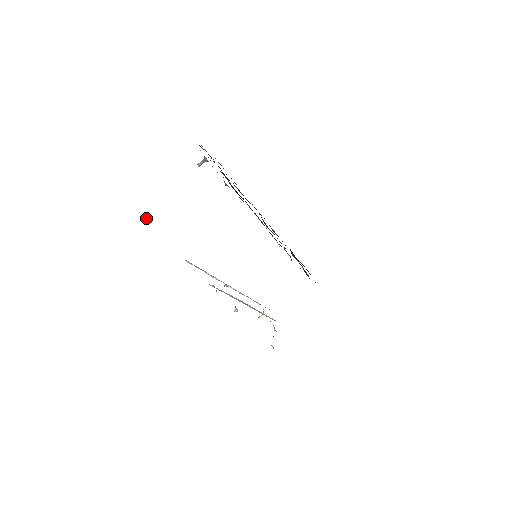
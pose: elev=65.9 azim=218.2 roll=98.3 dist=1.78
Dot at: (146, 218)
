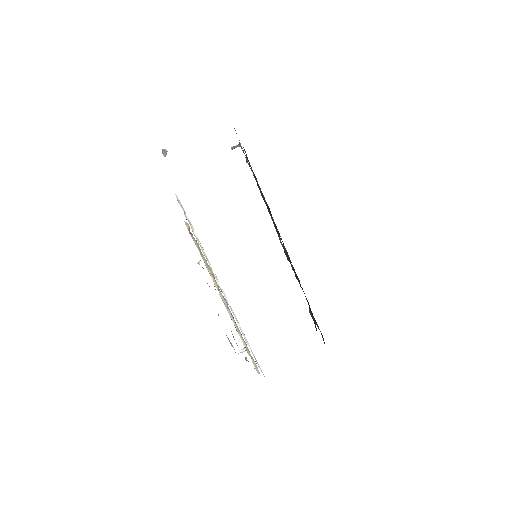
Dot at: (163, 153)
